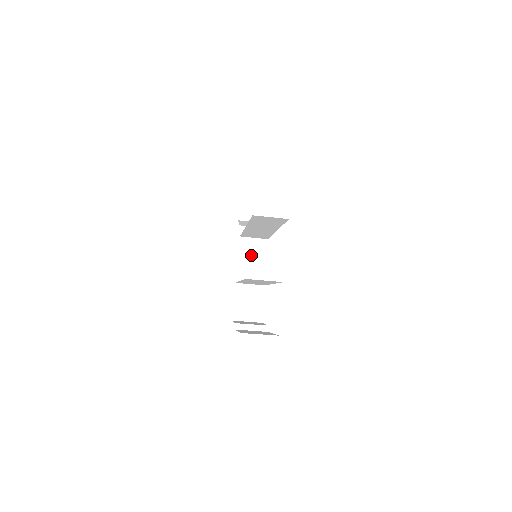
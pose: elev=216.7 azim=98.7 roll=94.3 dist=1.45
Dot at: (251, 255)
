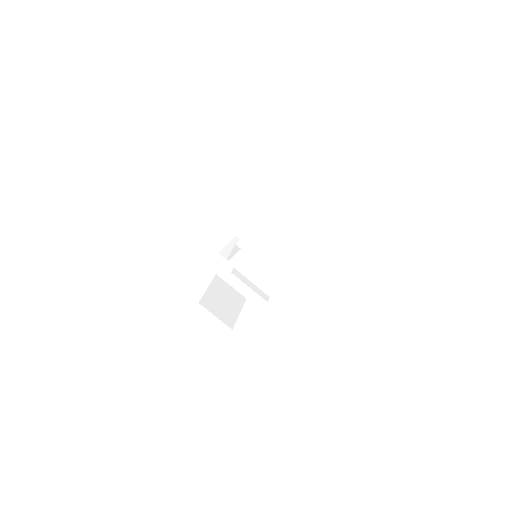
Dot at: occluded
